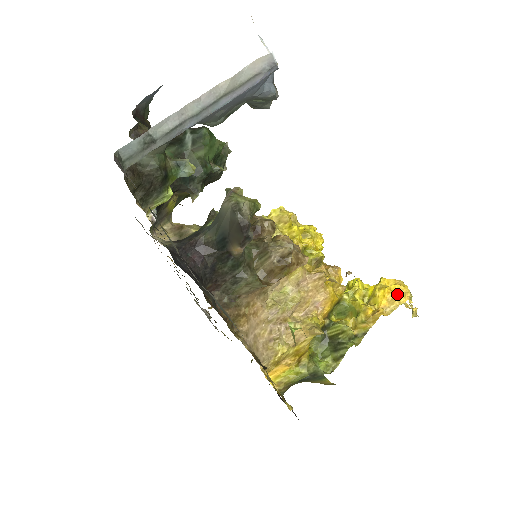
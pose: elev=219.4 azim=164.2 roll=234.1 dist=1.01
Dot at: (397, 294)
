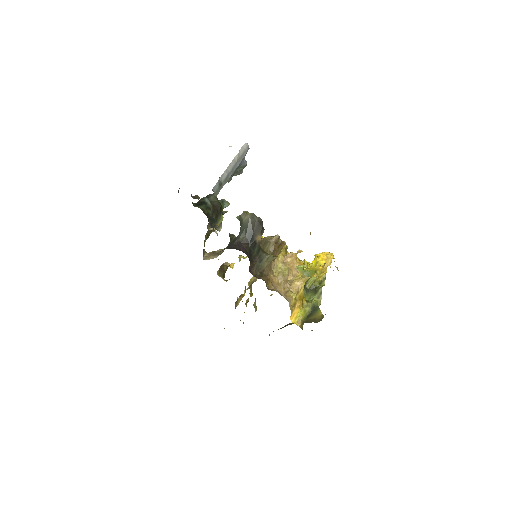
Dot at: (328, 255)
